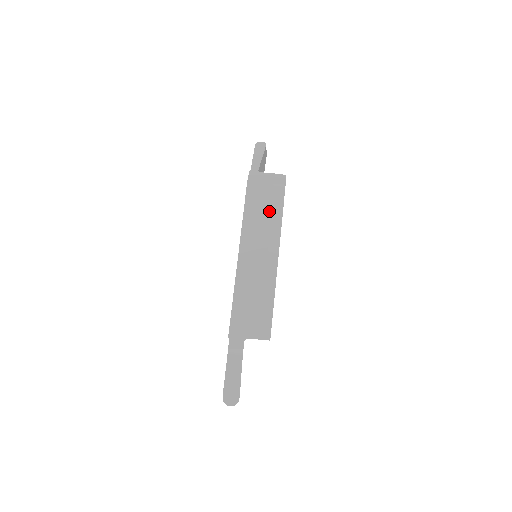
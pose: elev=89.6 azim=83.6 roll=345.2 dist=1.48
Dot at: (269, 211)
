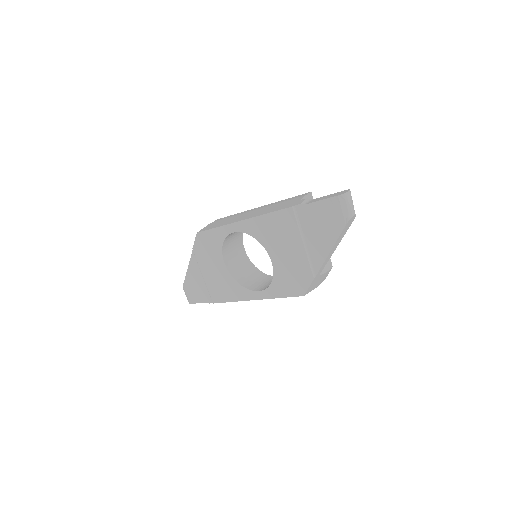
Dot at: (224, 219)
